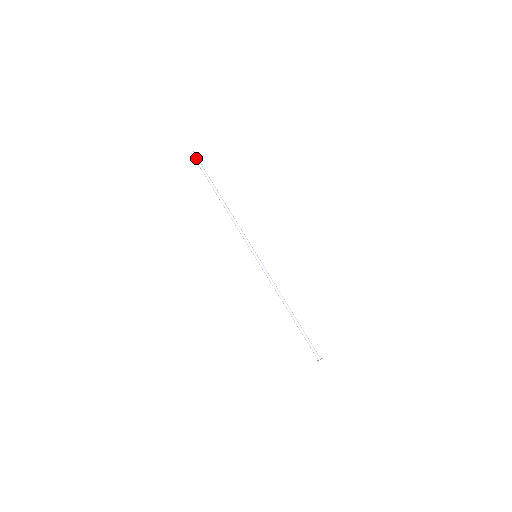
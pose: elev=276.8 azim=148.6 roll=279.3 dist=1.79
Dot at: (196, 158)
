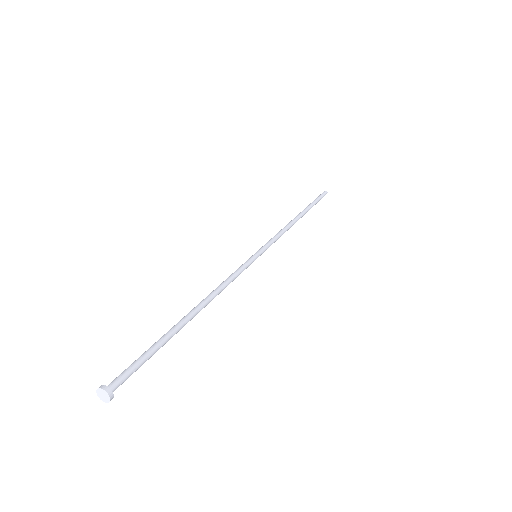
Dot at: (321, 194)
